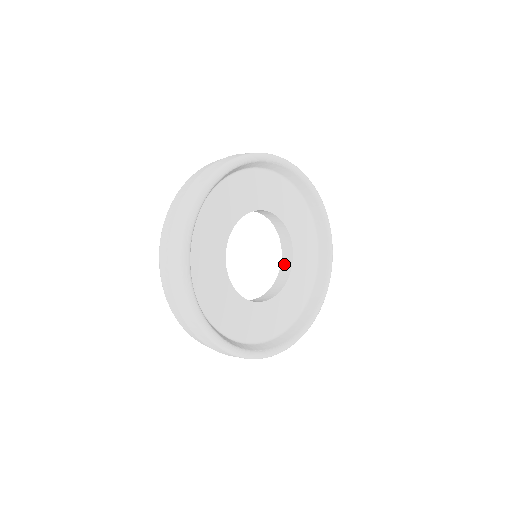
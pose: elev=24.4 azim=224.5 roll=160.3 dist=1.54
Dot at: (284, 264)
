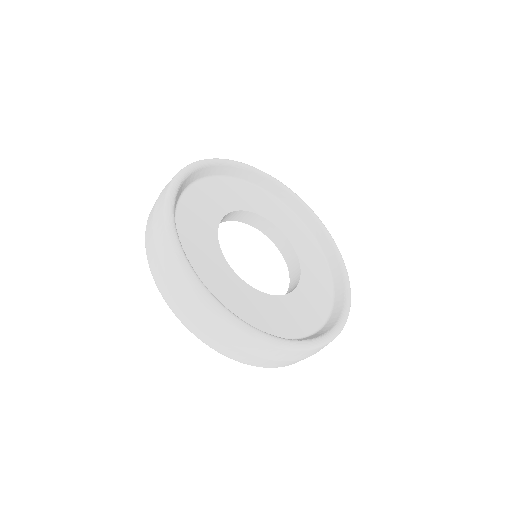
Dot at: (291, 266)
